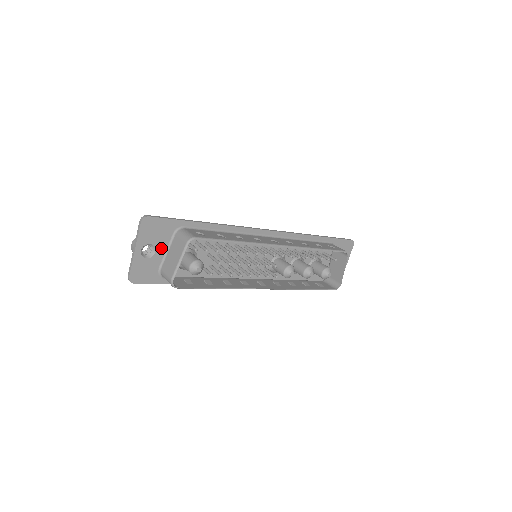
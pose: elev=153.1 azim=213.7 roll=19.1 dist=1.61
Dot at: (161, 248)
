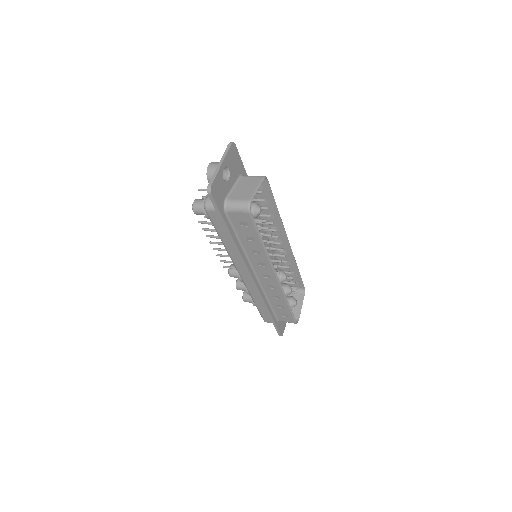
Dot at: (231, 180)
